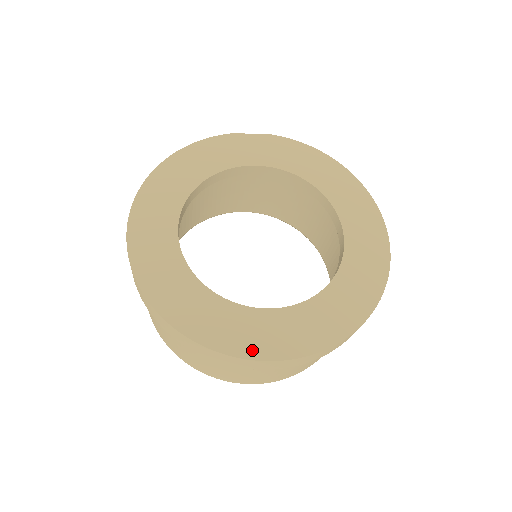
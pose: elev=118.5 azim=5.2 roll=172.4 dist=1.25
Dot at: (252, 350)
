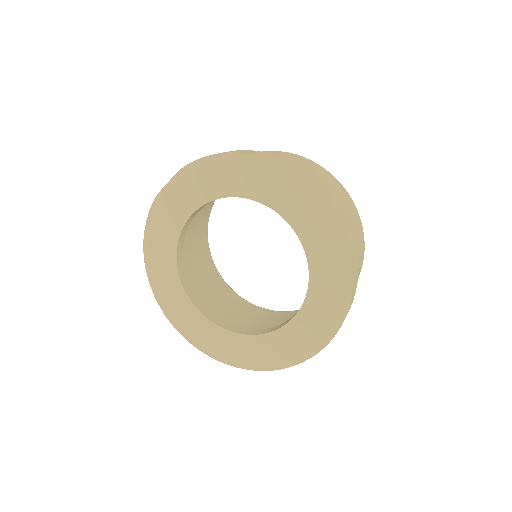
Dot at: (292, 359)
